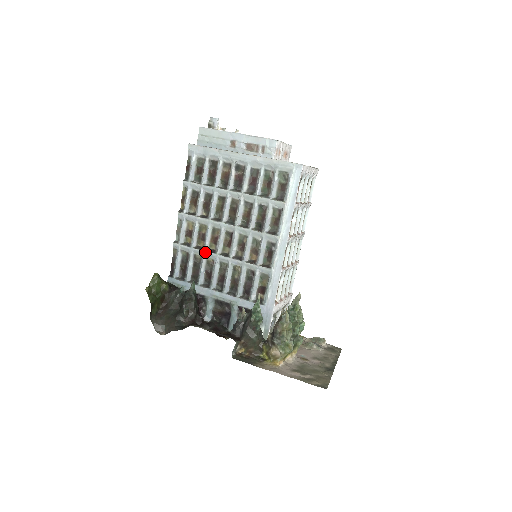
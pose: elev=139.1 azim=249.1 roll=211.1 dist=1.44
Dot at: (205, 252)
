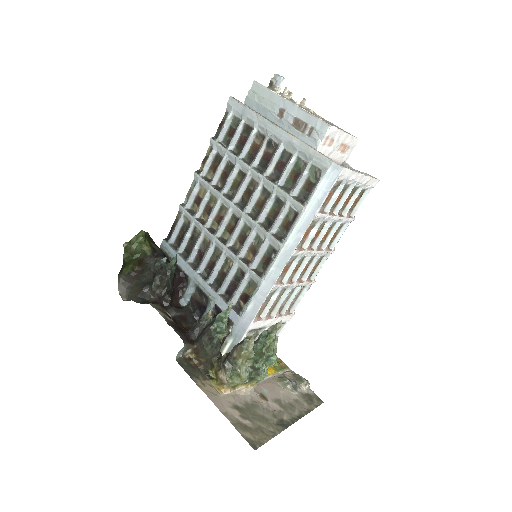
Dot at: (205, 228)
